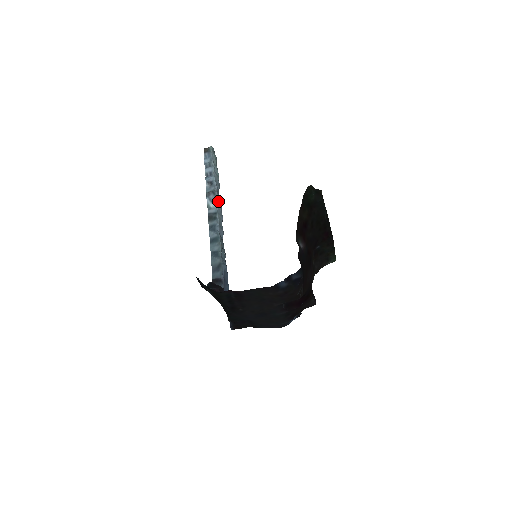
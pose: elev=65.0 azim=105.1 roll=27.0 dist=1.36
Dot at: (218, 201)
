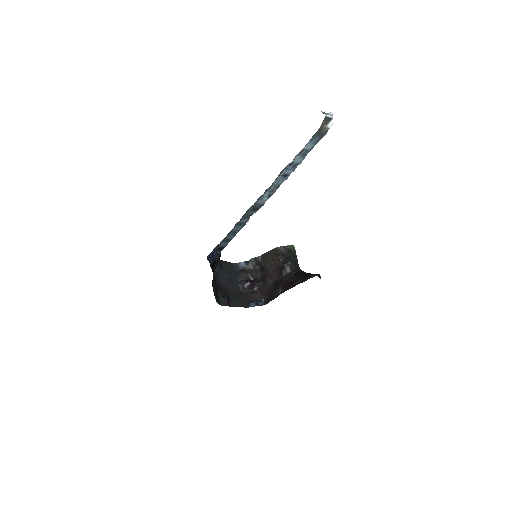
Dot at: (274, 192)
